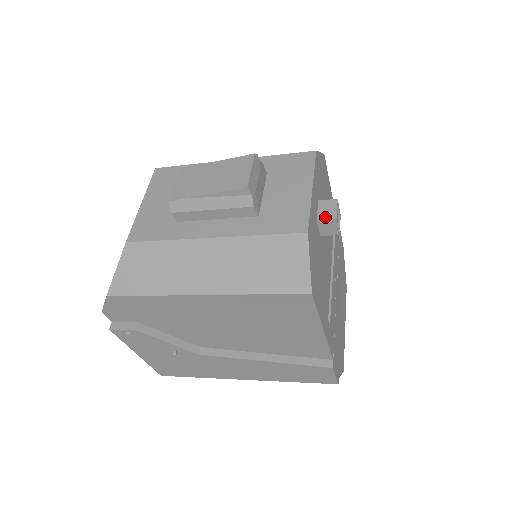
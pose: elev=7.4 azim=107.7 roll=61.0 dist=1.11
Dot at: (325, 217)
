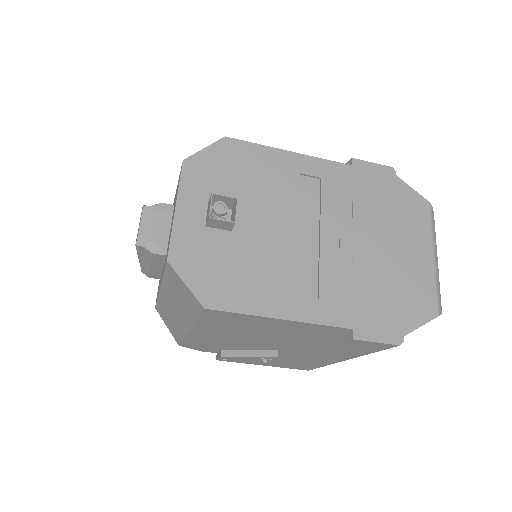
Dot at: (207, 220)
